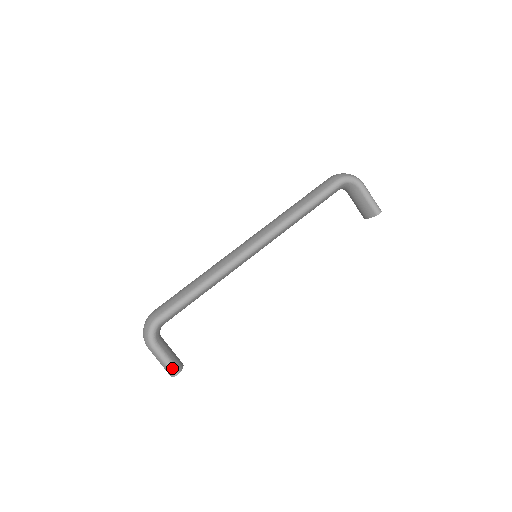
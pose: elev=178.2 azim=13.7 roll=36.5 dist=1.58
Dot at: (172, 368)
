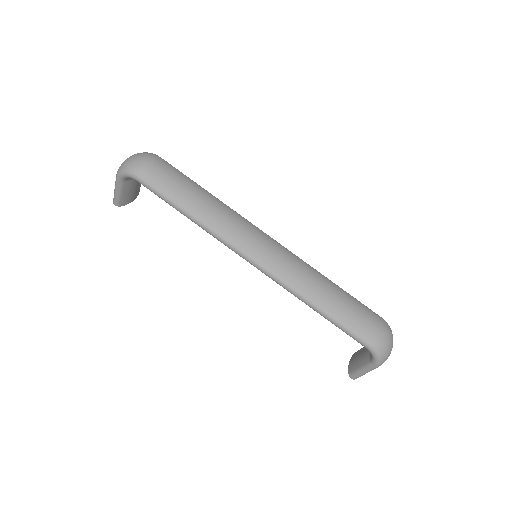
Dot at: (115, 199)
